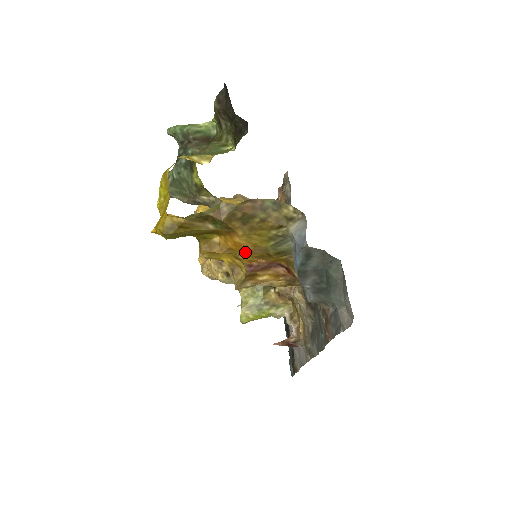
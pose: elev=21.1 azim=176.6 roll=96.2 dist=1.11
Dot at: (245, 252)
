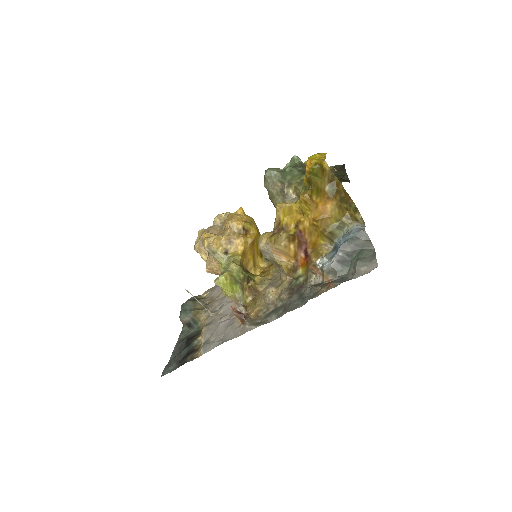
Dot at: (321, 216)
